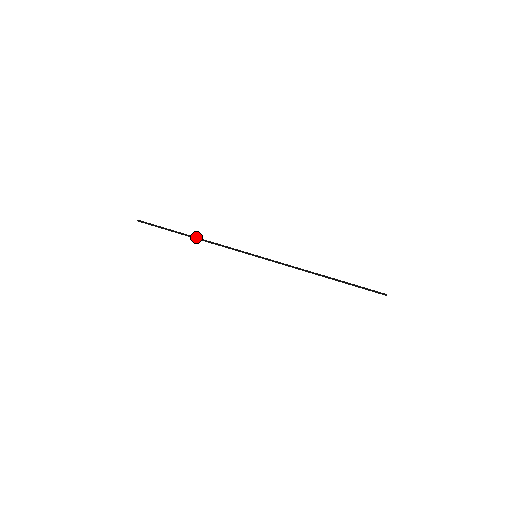
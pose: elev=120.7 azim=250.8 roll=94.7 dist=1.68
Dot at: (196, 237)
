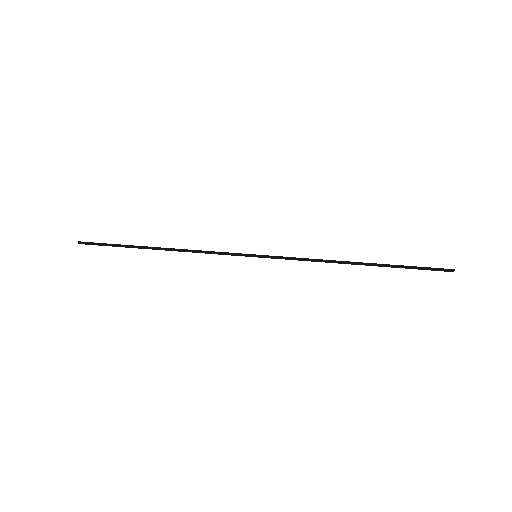
Dot at: (166, 248)
